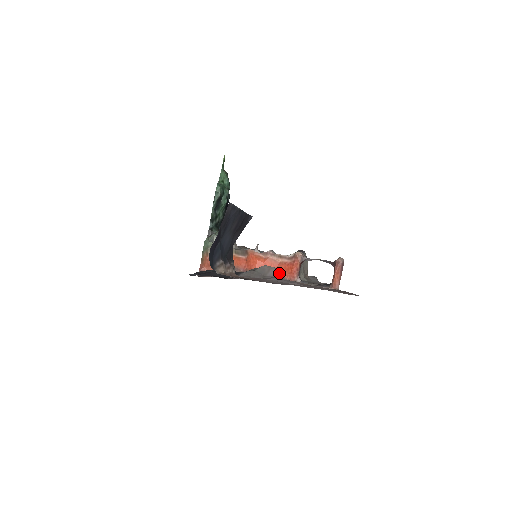
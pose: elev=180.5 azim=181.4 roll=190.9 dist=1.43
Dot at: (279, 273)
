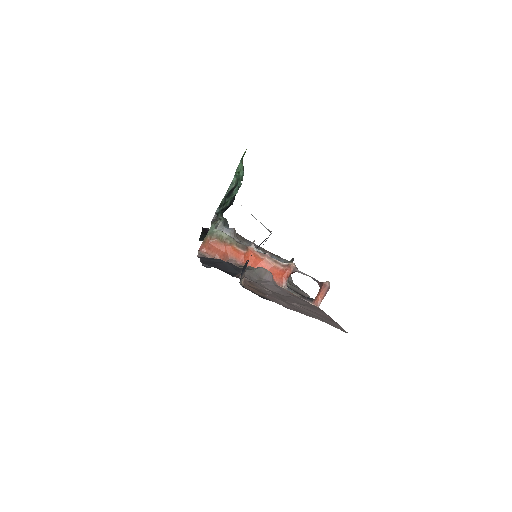
Dot at: occluded
